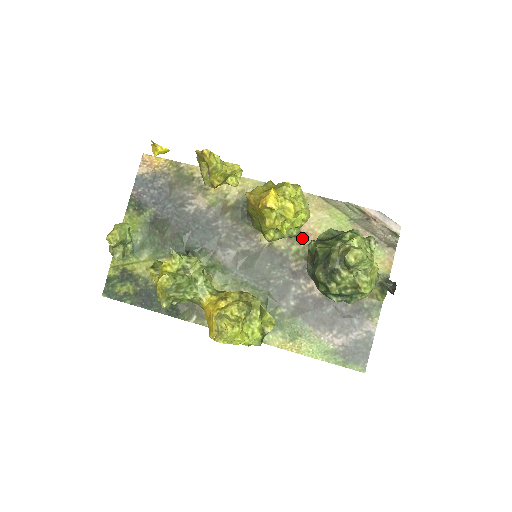
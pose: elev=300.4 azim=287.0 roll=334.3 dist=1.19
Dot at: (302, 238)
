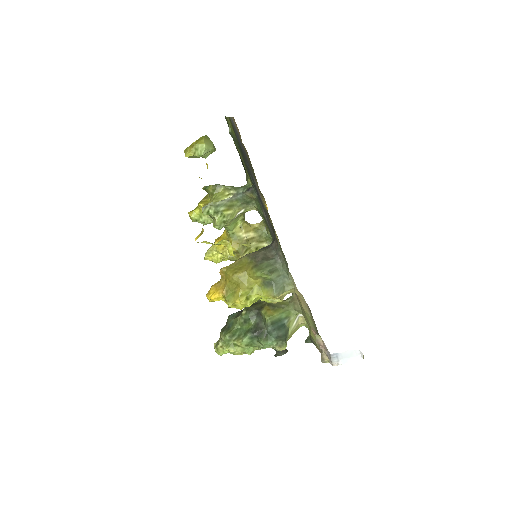
Dot at: occluded
